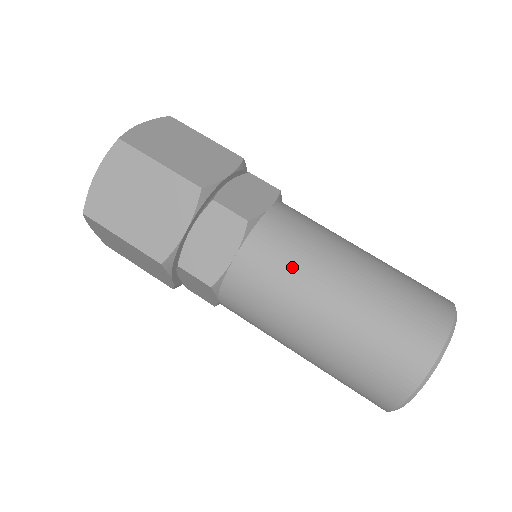
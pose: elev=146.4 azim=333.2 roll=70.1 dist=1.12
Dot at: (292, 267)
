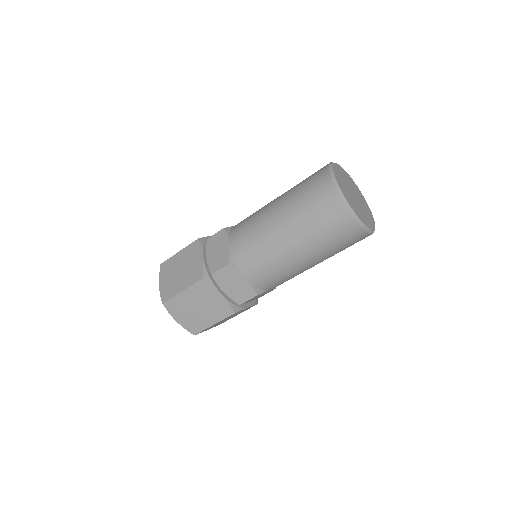
Dot at: (263, 253)
